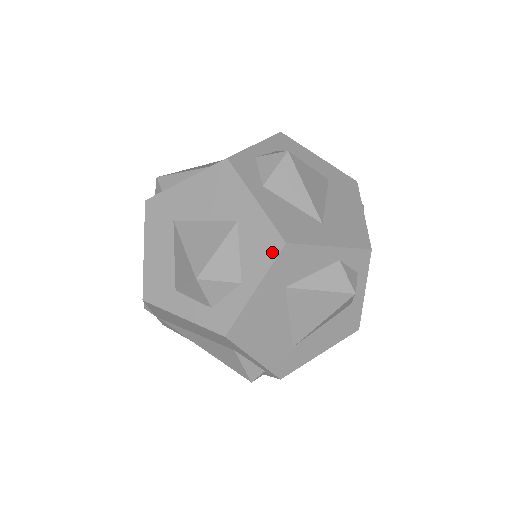
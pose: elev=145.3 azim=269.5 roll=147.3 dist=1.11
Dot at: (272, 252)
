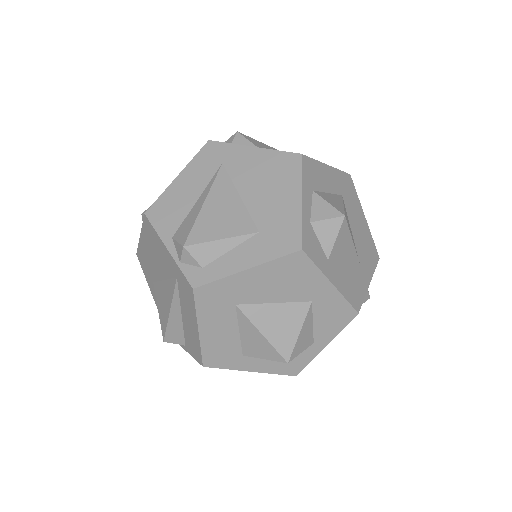
Dot at: (345, 321)
